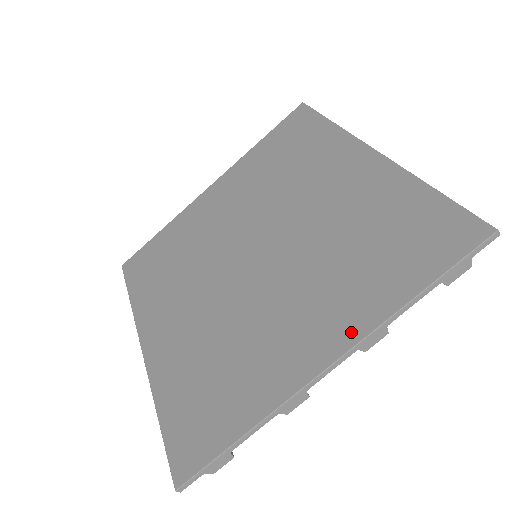
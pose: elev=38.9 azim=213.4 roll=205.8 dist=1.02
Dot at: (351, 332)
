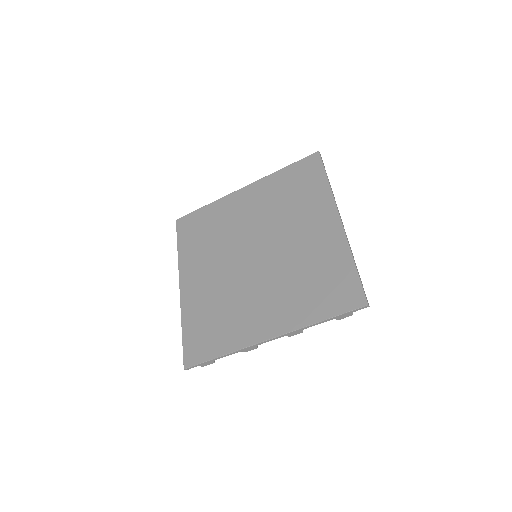
Dot at: (285, 326)
